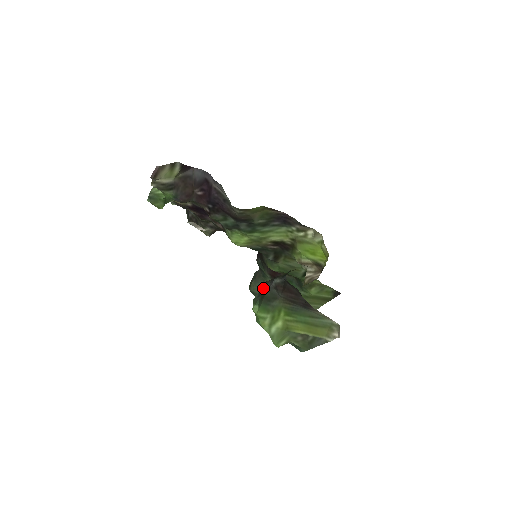
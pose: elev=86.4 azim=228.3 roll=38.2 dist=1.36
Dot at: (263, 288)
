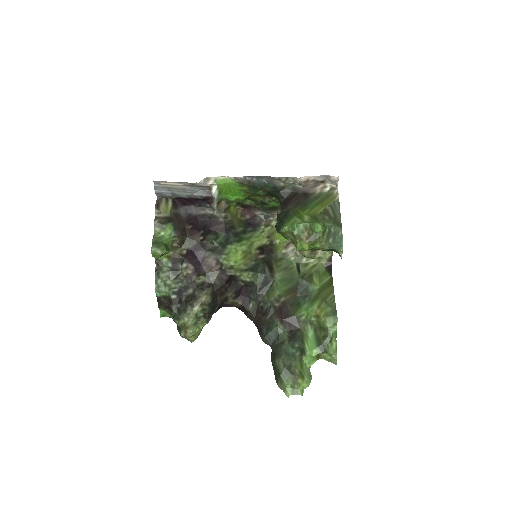
Dot at: occluded
